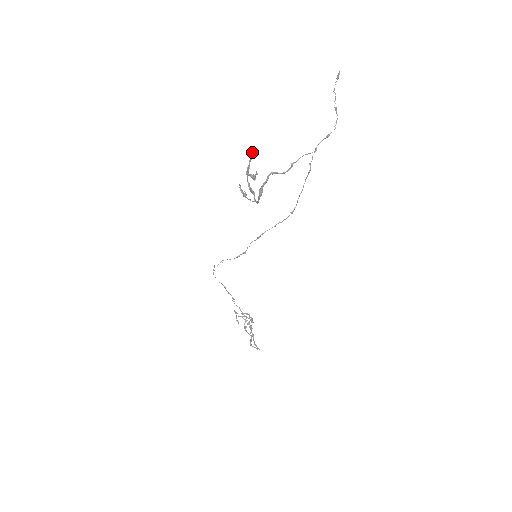
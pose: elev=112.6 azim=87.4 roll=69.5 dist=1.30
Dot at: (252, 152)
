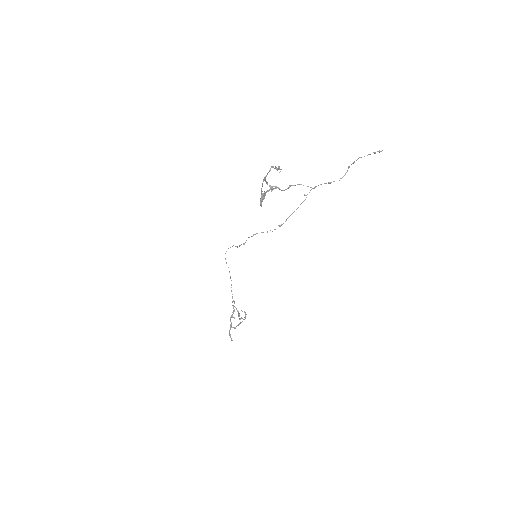
Dot at: (276, 168)
